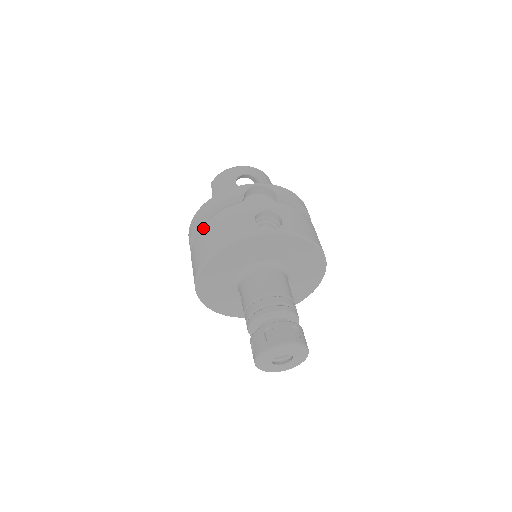
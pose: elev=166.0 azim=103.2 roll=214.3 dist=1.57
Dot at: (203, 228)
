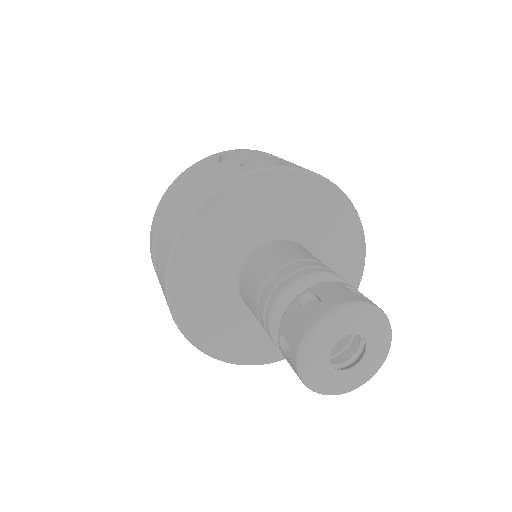
Dot at: (166, 212)
